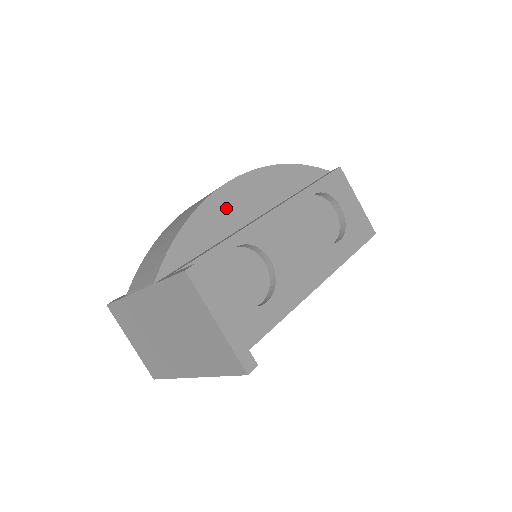
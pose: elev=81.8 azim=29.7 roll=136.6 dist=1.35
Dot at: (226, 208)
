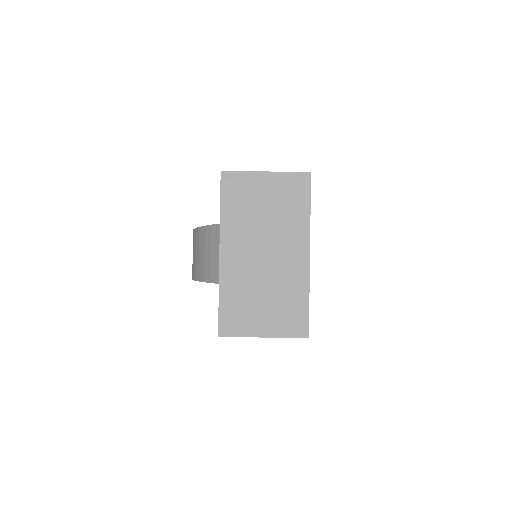
Dot at: occluded
